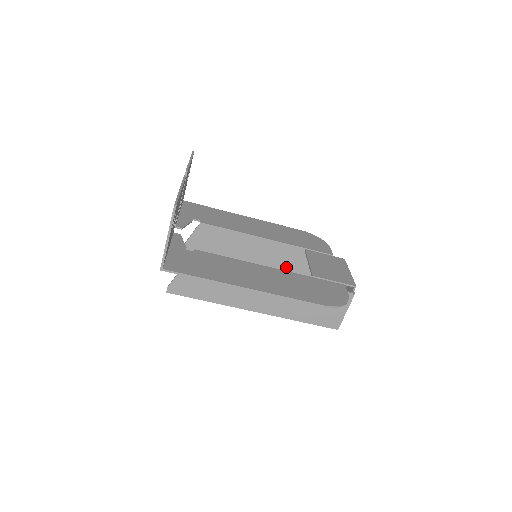
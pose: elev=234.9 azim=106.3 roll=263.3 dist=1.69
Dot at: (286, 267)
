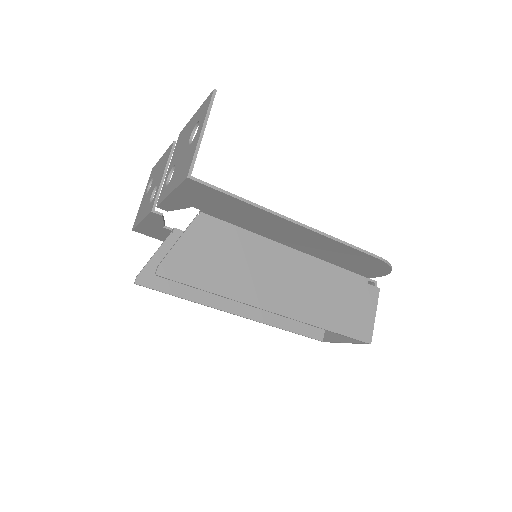
Dot at: occluded
